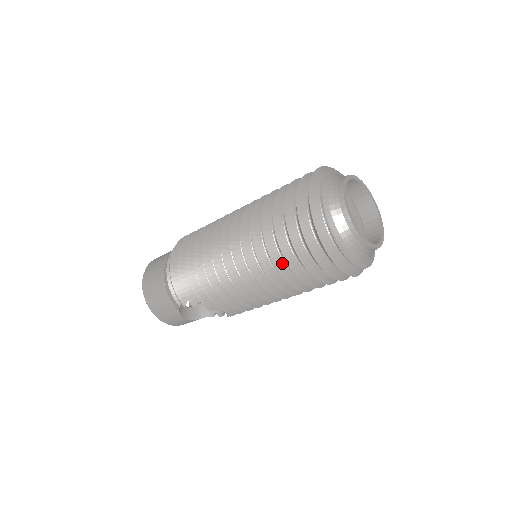
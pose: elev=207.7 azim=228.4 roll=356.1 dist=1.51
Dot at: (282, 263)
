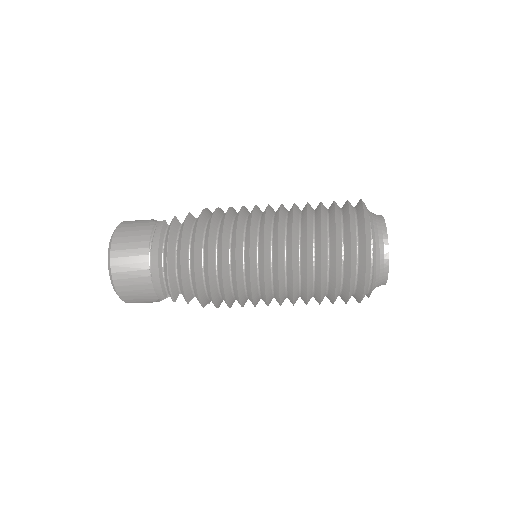
Dot at: (311, 289)
